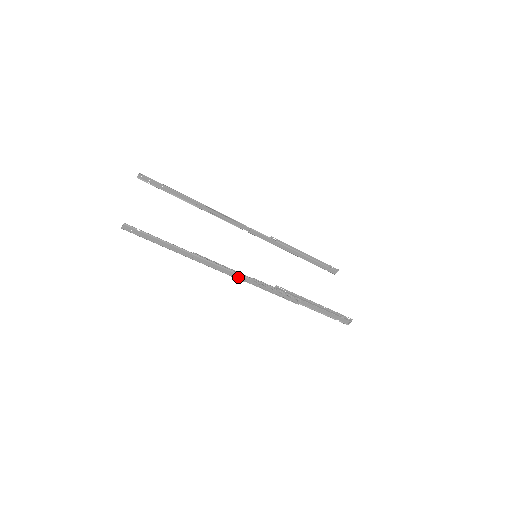
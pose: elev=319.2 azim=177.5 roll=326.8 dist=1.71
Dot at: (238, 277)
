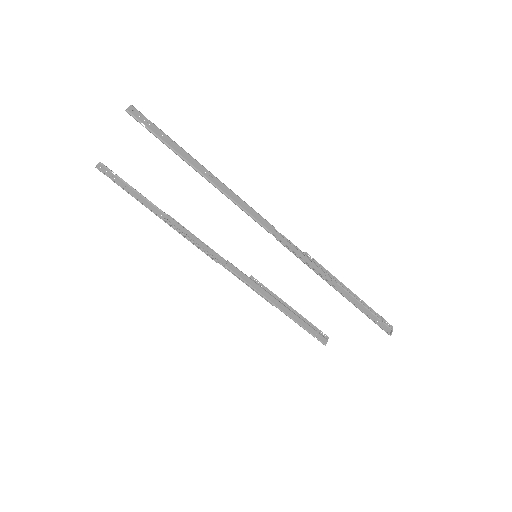
Dot at: (264, 223)
